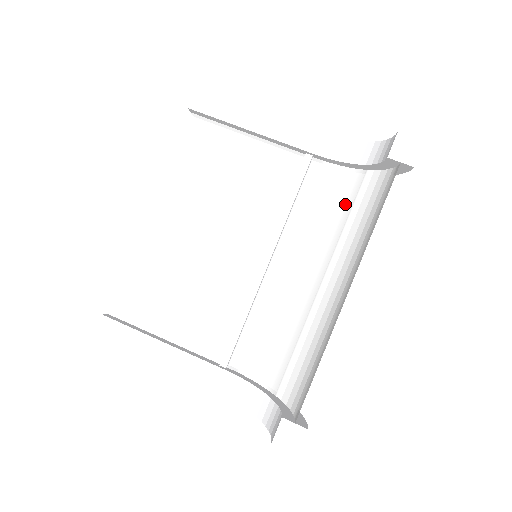
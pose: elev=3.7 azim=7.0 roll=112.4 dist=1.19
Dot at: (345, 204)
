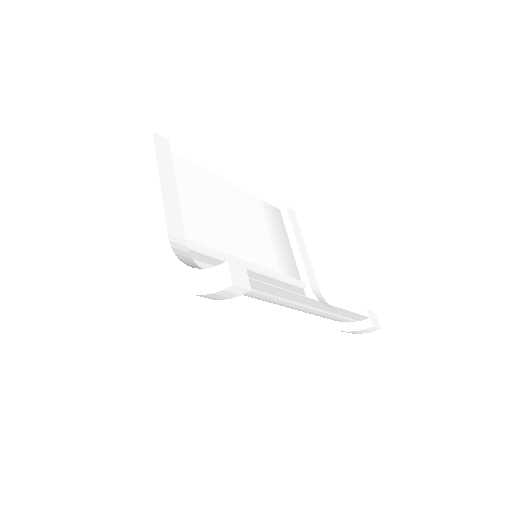
Dot at: occluded
